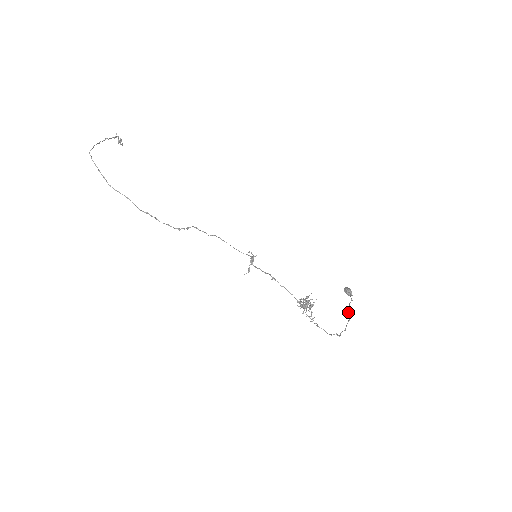
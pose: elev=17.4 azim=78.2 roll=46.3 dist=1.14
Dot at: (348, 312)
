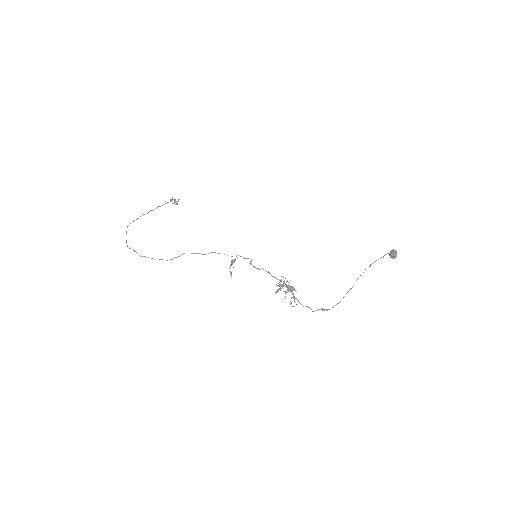
Dot at: occluded
